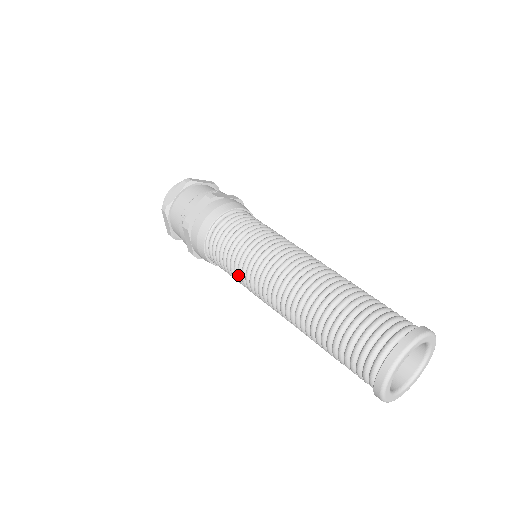
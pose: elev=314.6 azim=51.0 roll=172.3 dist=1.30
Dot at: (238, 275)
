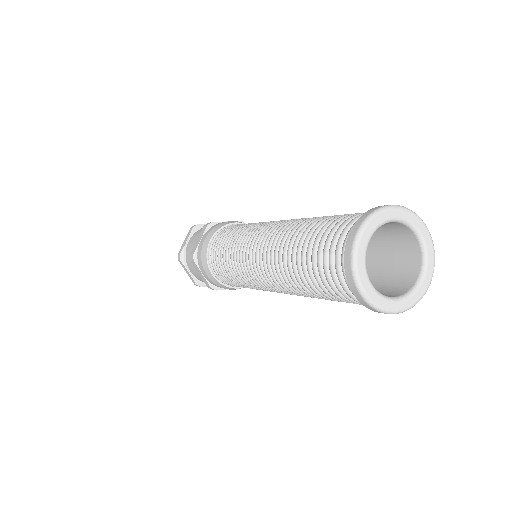
Dot at: (235, 274)
